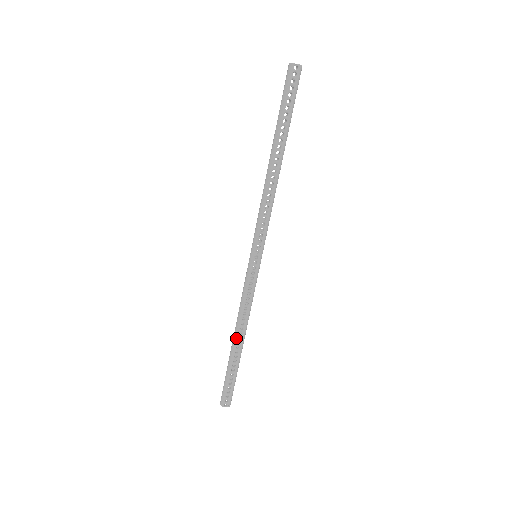
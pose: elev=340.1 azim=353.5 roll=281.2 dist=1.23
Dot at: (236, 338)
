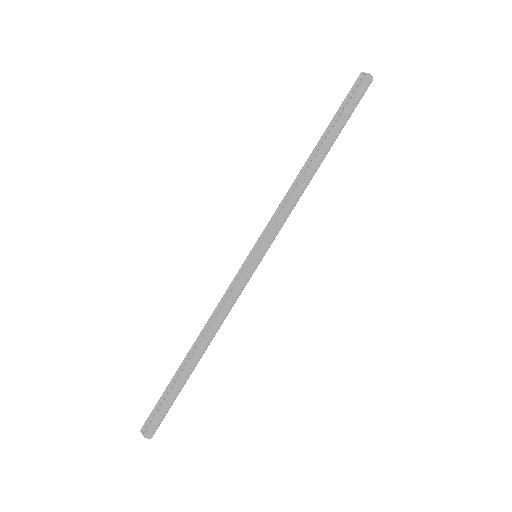
Dot at: (194, 344)
